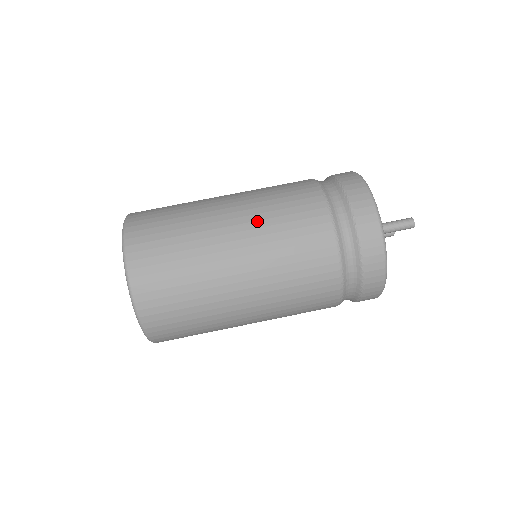
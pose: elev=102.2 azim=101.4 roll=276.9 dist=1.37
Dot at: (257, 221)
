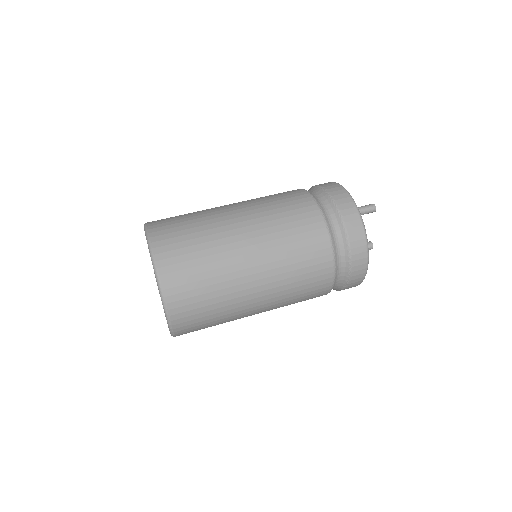
Dot at: (248, 200)
